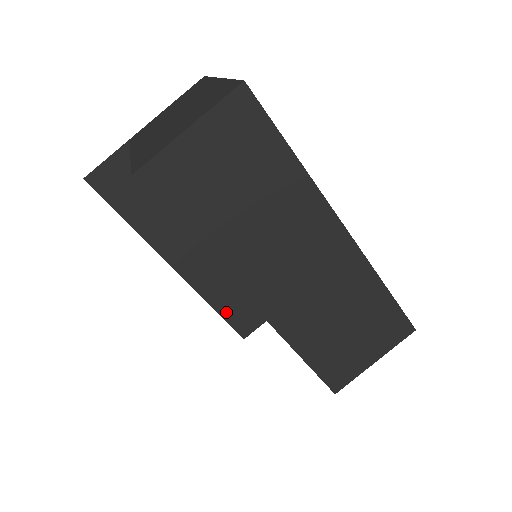
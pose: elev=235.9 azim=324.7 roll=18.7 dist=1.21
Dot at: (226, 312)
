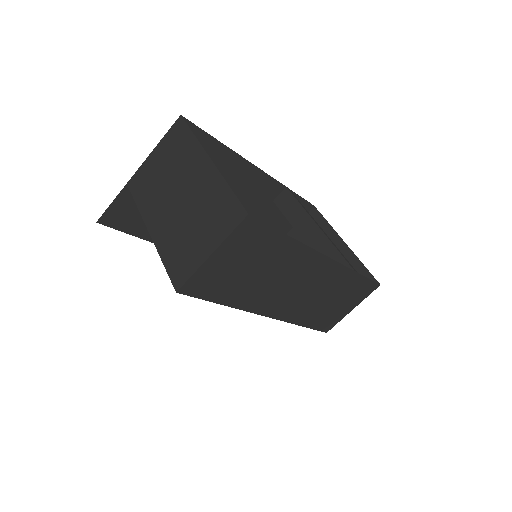
Dot at: occluded
